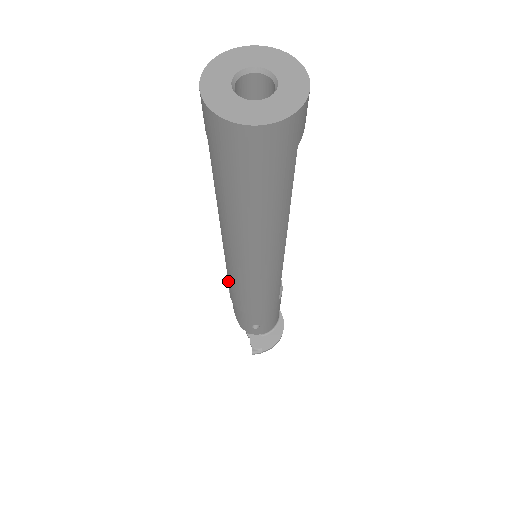
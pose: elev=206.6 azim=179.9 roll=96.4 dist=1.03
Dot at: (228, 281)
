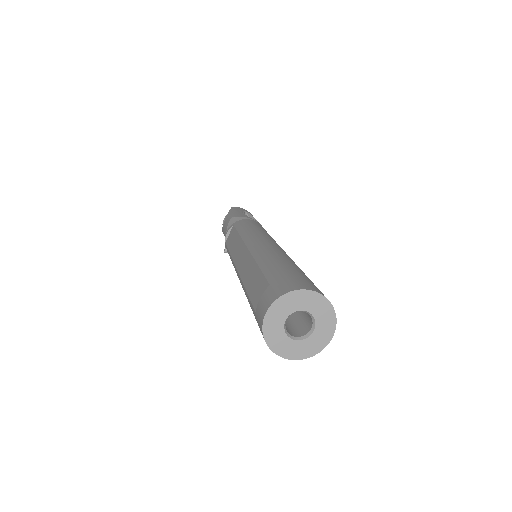
Dot at: (228, 250)
